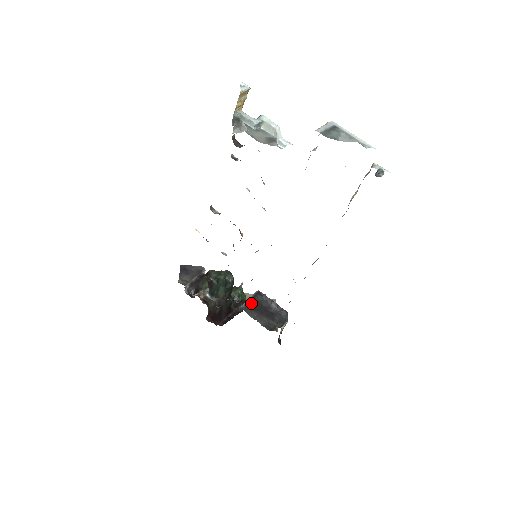
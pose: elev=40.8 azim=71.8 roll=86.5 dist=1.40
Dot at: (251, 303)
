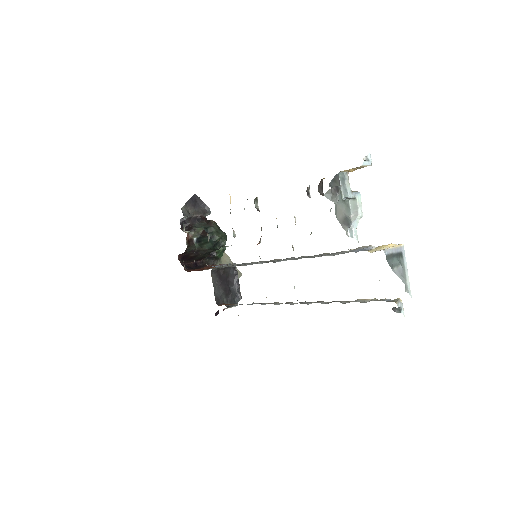
Dot at: (222, 270)
